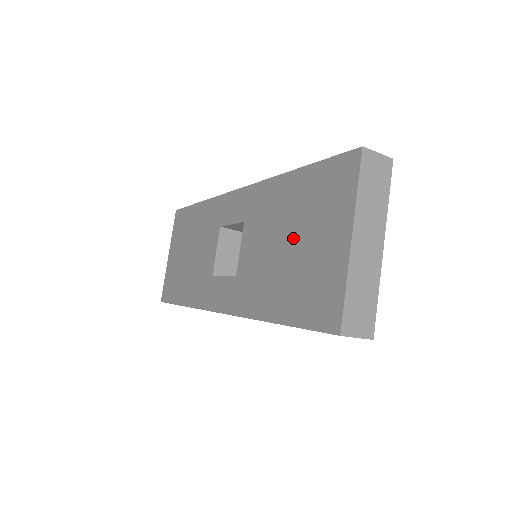
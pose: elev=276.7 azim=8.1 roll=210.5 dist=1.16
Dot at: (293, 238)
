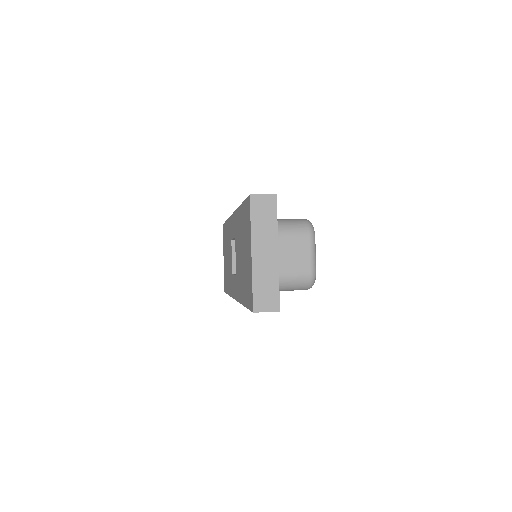
Dot at: (243, 251)
